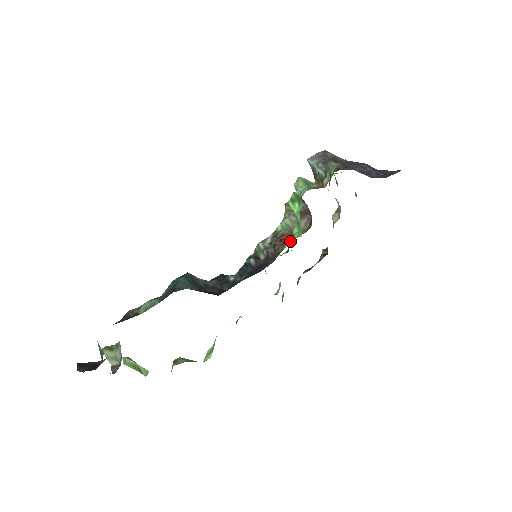
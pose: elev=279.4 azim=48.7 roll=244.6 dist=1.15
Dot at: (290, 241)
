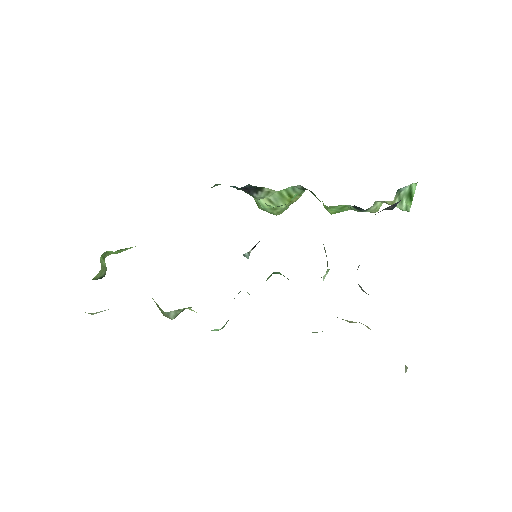
Dot at: occluded
